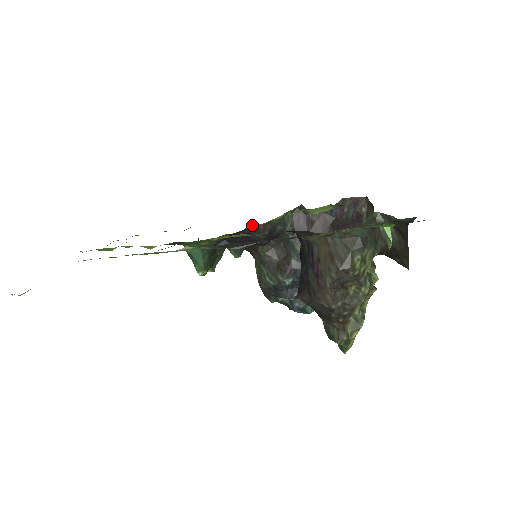
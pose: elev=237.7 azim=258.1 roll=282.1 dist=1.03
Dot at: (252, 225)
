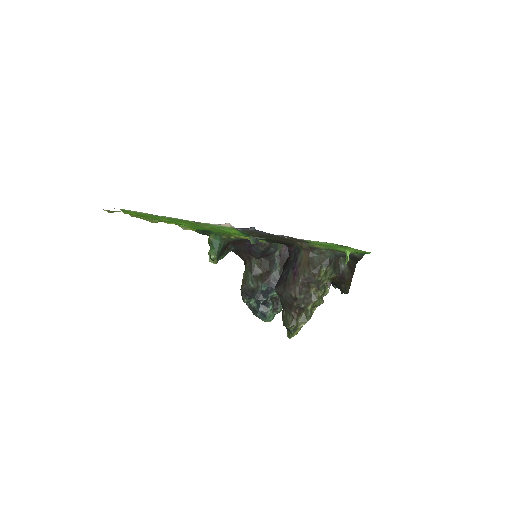
Dot at: occluded
